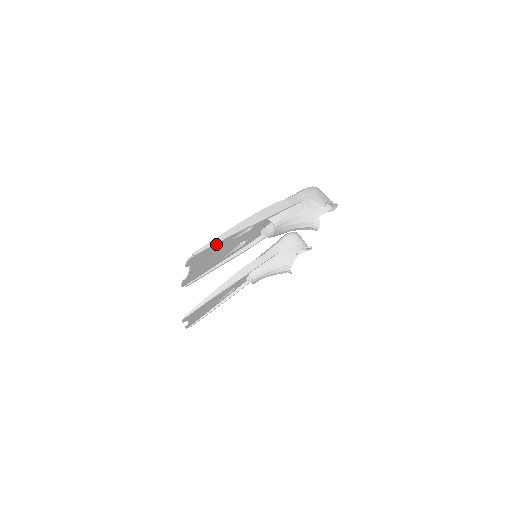
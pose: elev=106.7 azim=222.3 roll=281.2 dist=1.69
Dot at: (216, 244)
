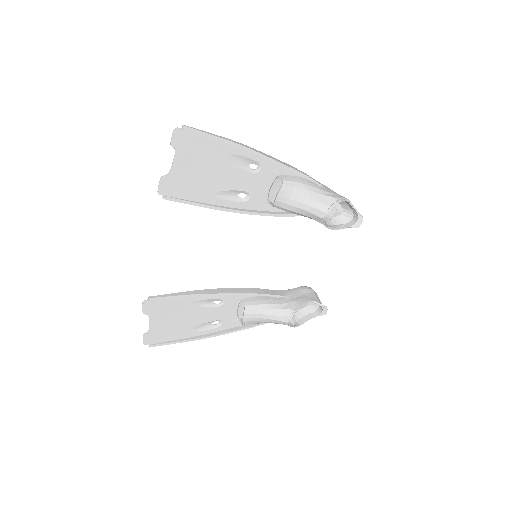
Dot at: (212, 138)
